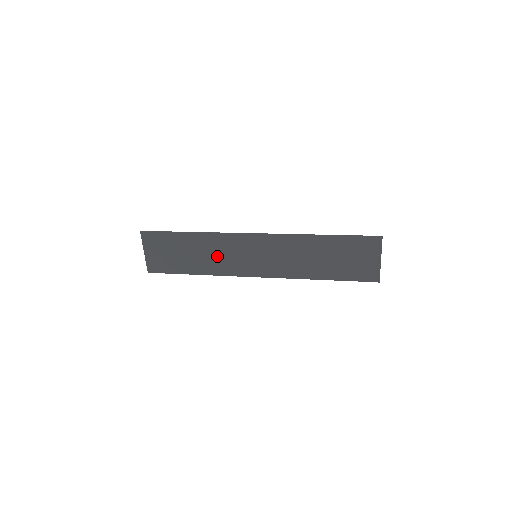
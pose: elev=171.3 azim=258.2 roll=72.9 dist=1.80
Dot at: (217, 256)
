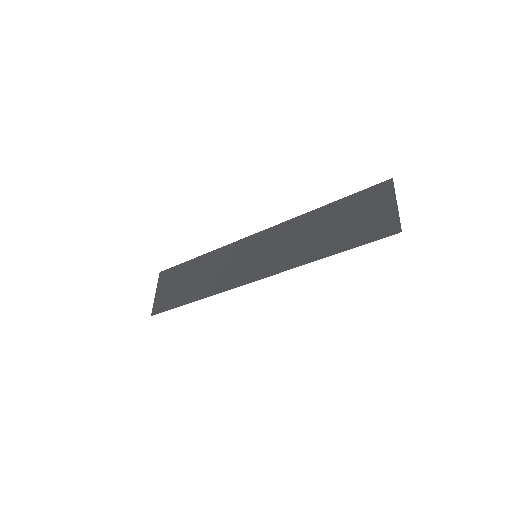
Dot at: (218, 271)
